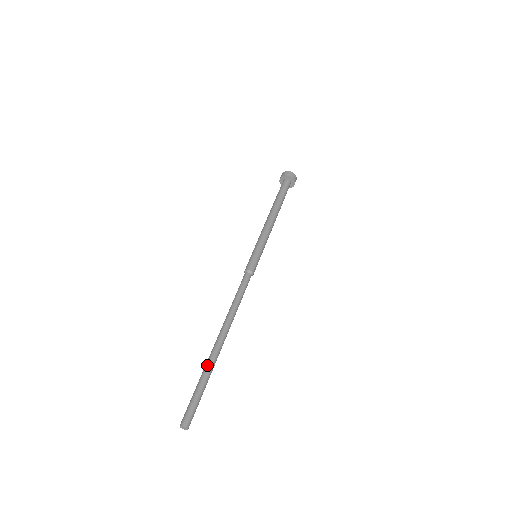
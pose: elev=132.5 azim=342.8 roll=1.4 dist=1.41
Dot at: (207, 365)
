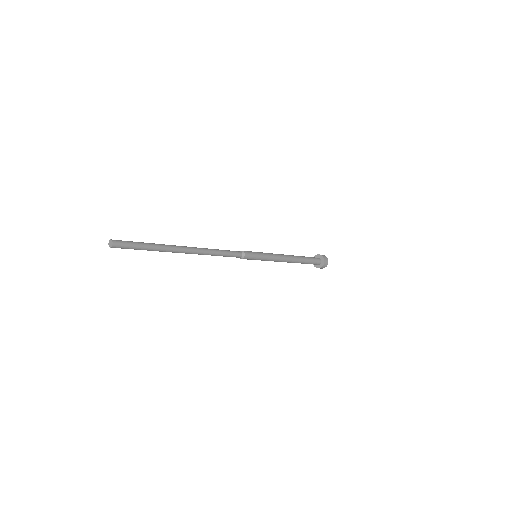
Dot at: (161, 244)
